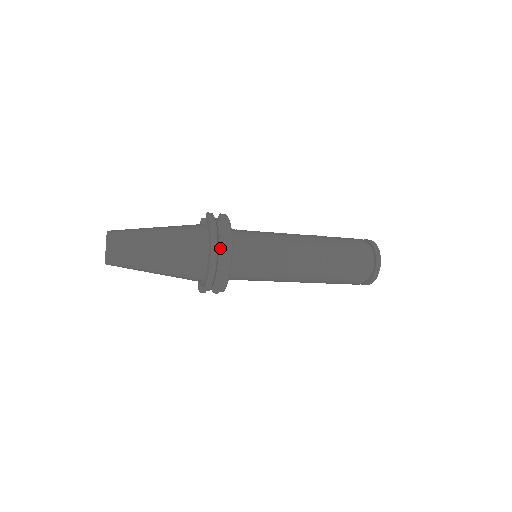
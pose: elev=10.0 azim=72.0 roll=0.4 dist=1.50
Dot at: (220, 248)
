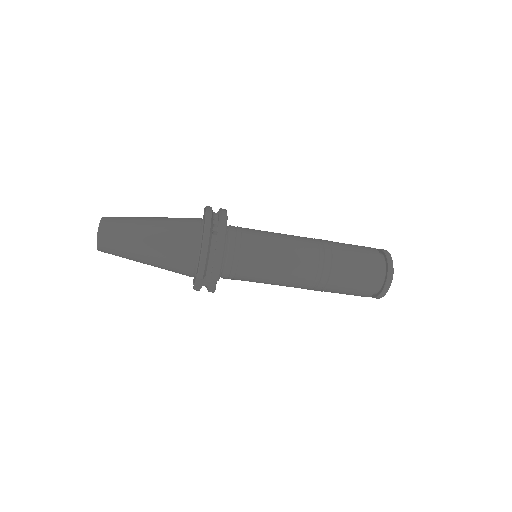
Dot at: (214, 229)
